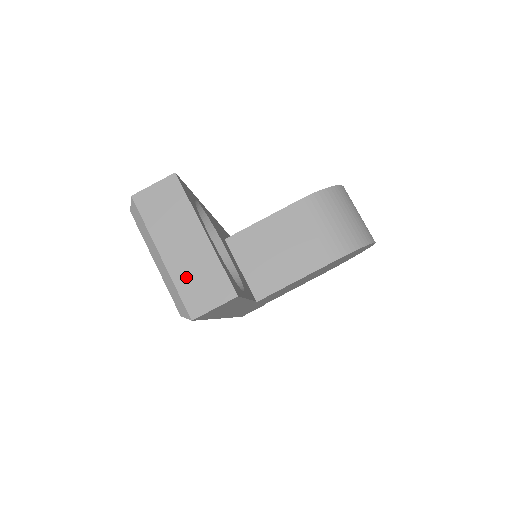
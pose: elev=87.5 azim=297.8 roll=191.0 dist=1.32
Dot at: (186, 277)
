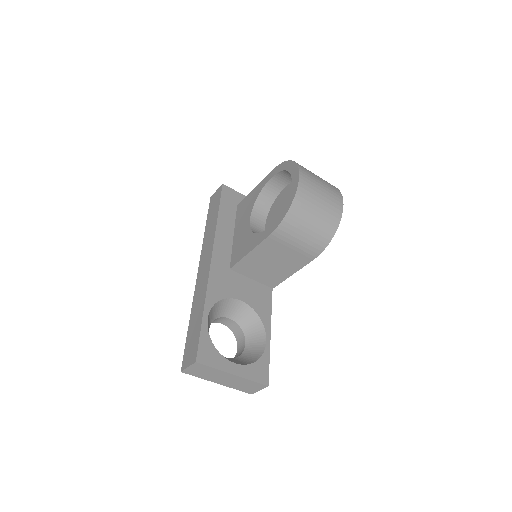
Dot at: (237, 386)
